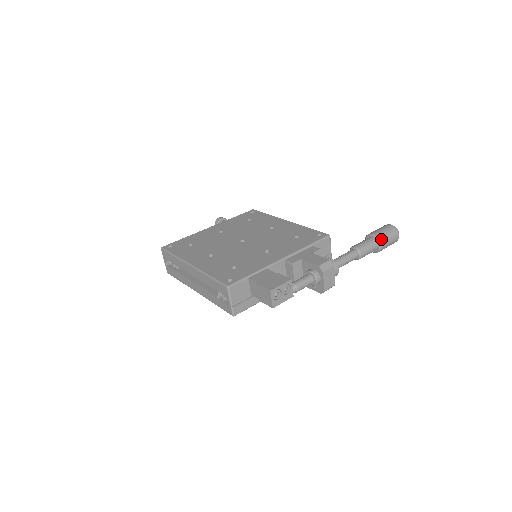
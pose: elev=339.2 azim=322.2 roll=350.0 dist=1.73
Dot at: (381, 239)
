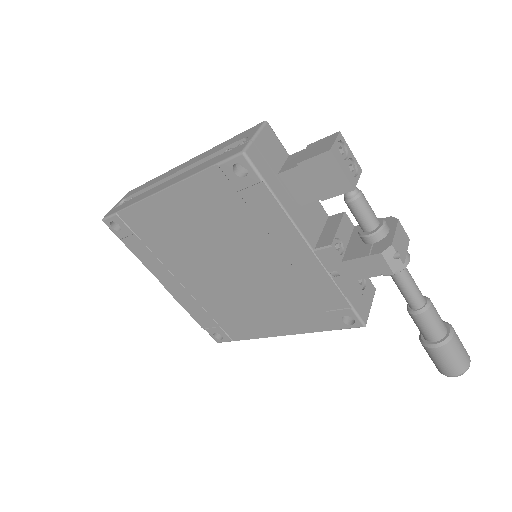
Dot at: (452, 327)
